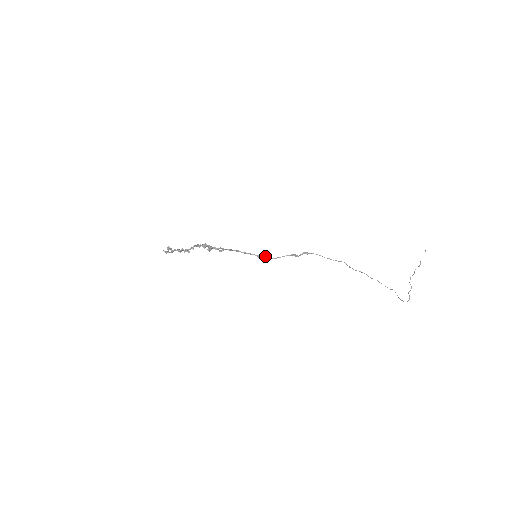
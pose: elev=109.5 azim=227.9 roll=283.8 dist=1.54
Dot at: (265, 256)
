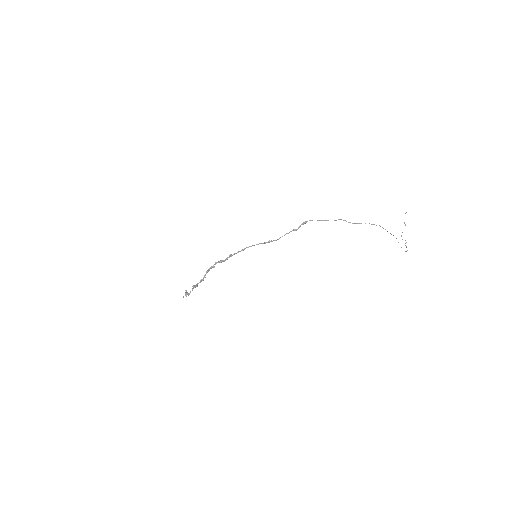
Dot at: occluded
